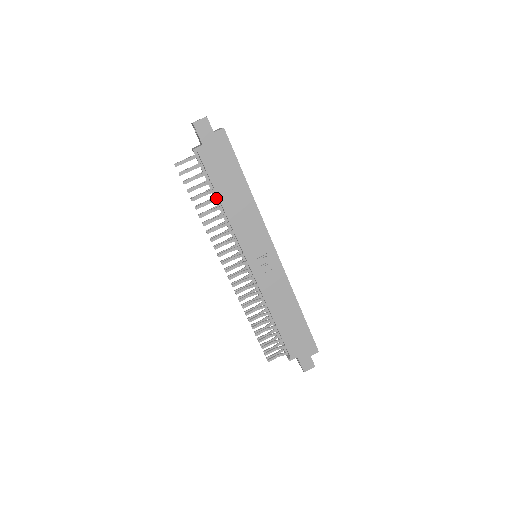
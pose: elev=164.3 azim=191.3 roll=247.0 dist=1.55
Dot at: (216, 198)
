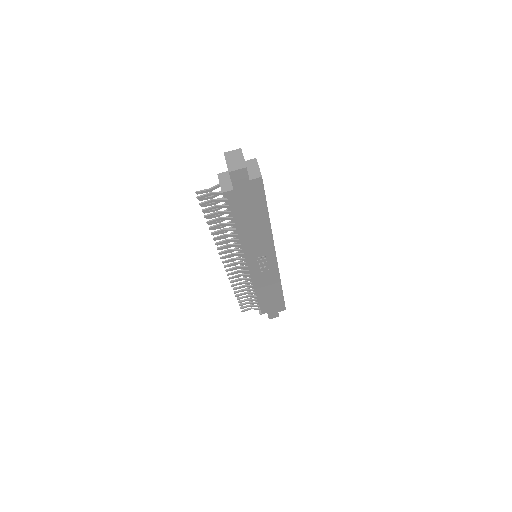
Dot at: (233, 224)
